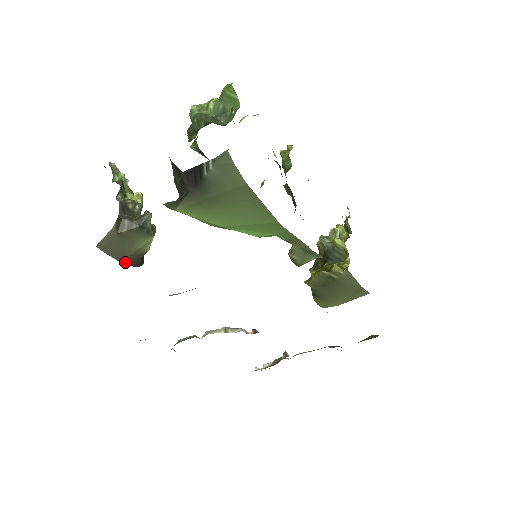
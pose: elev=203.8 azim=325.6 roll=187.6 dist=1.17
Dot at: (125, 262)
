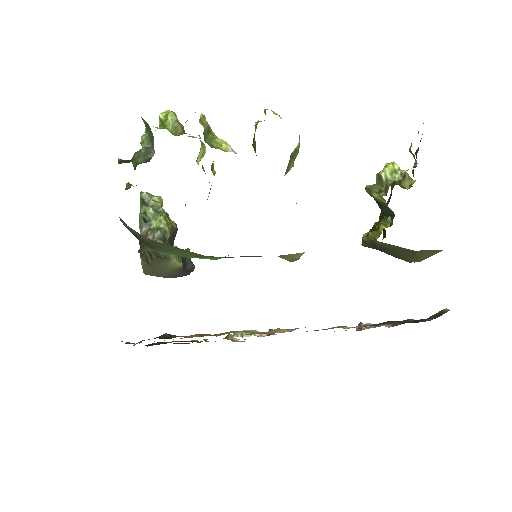
Dot at: (173, 277)
